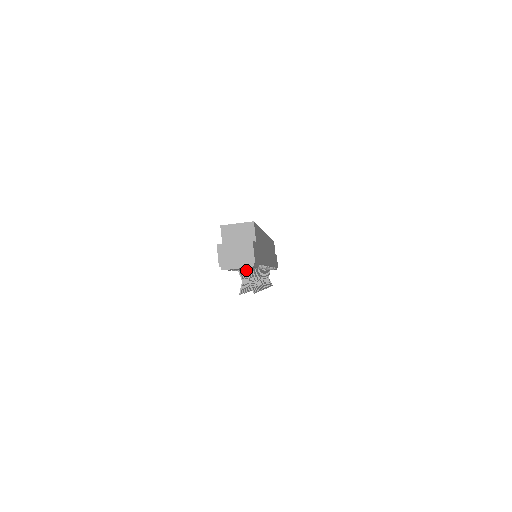
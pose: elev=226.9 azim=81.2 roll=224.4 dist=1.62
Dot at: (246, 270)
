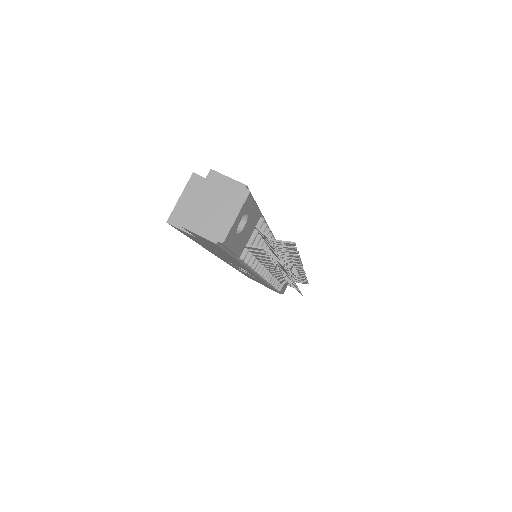
Dot at: (260, 260)
